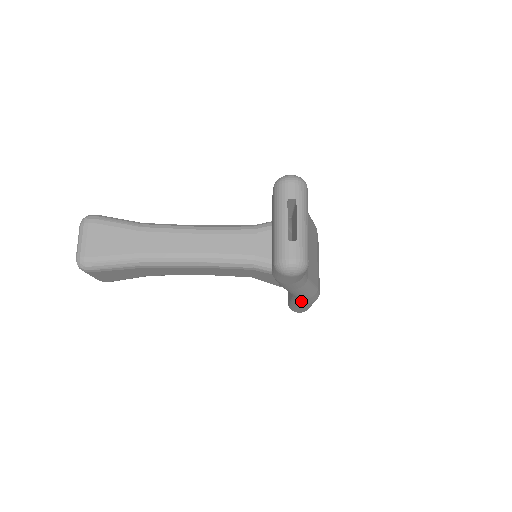
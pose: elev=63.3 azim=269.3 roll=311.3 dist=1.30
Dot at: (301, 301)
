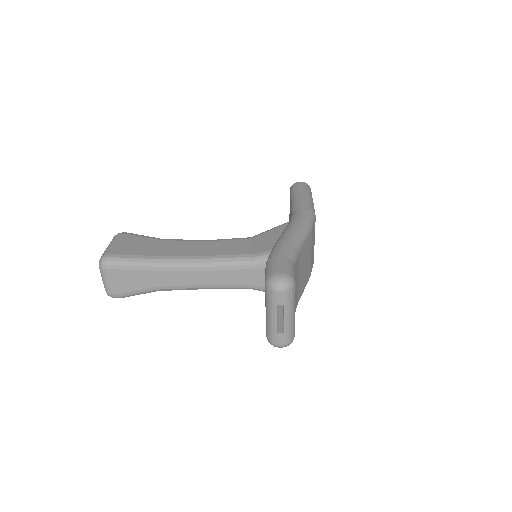
Dot at: occluded
